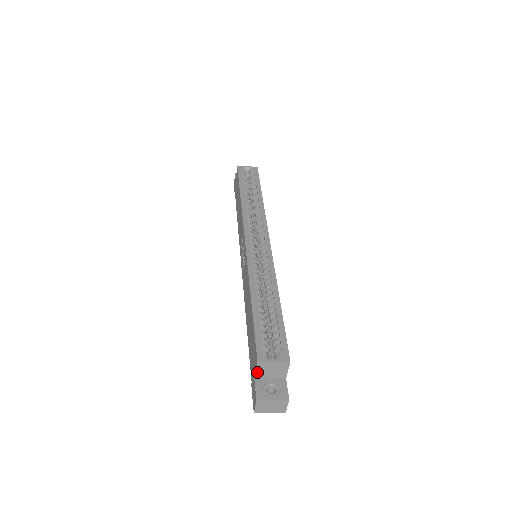
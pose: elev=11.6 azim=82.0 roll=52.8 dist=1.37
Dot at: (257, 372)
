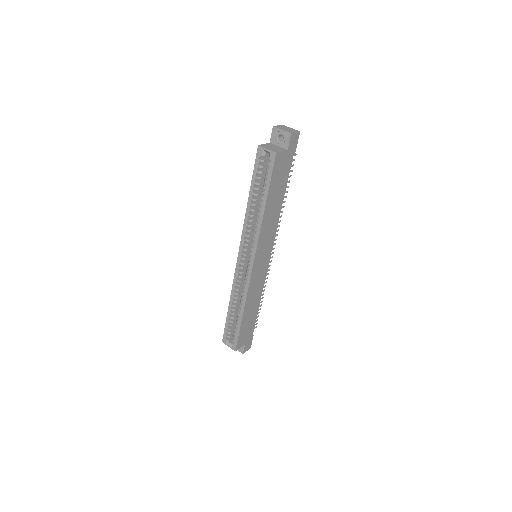
Dot at: occluded
